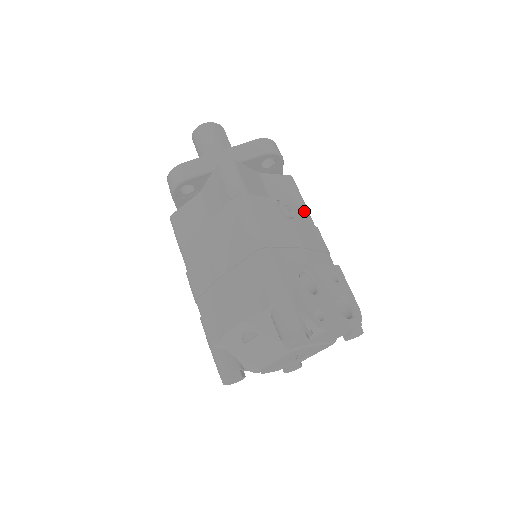
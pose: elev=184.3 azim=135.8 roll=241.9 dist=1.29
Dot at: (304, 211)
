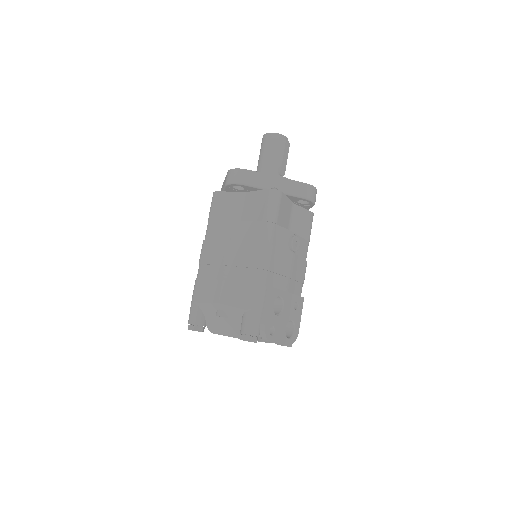
Dot at: (306, 246)
